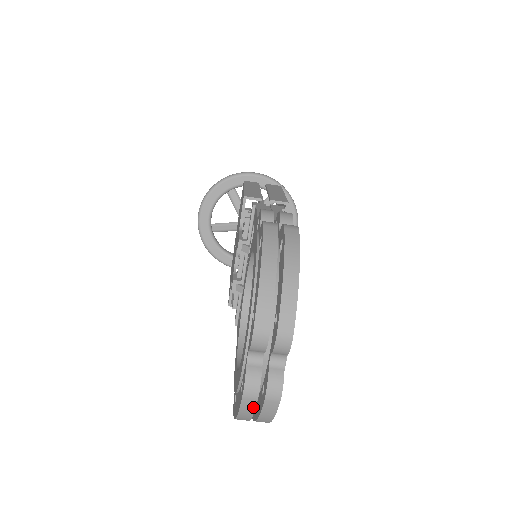
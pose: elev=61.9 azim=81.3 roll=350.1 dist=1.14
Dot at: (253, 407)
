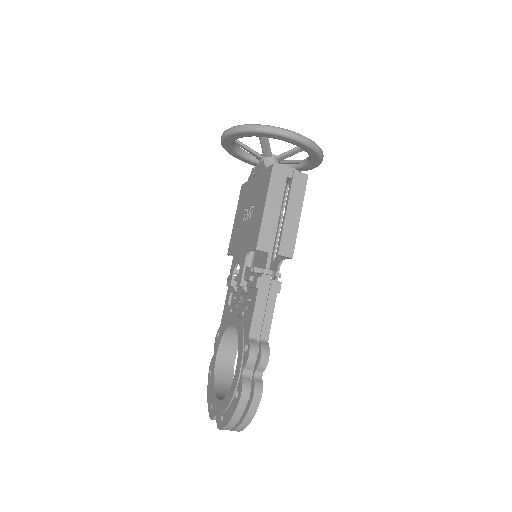
Dot at: occluded
